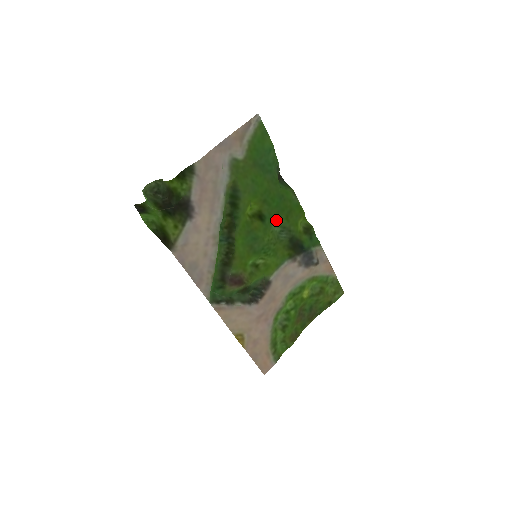
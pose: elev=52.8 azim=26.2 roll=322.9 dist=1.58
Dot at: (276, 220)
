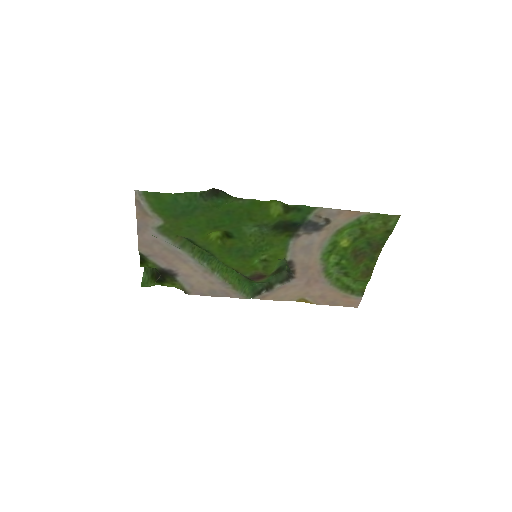
Dot at: (245, 226)
